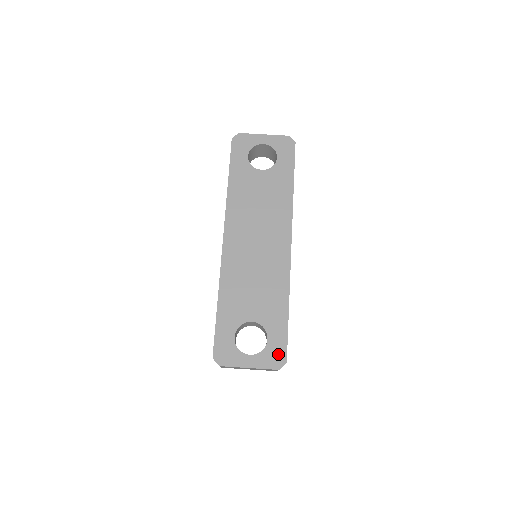
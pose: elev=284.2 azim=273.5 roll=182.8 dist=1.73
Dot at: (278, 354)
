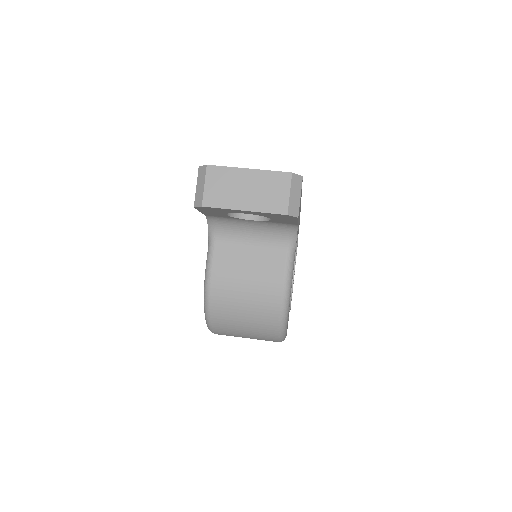
Dot at: occluded
